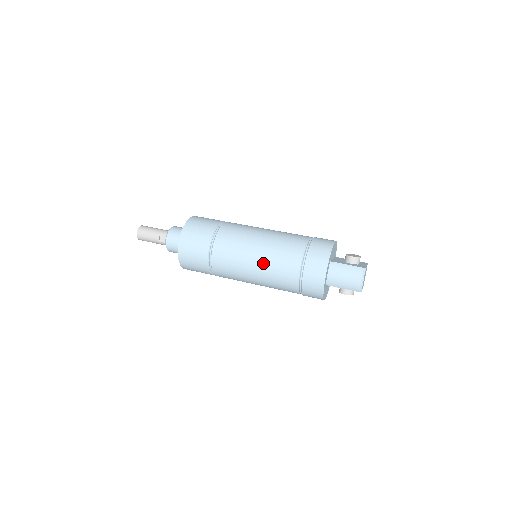
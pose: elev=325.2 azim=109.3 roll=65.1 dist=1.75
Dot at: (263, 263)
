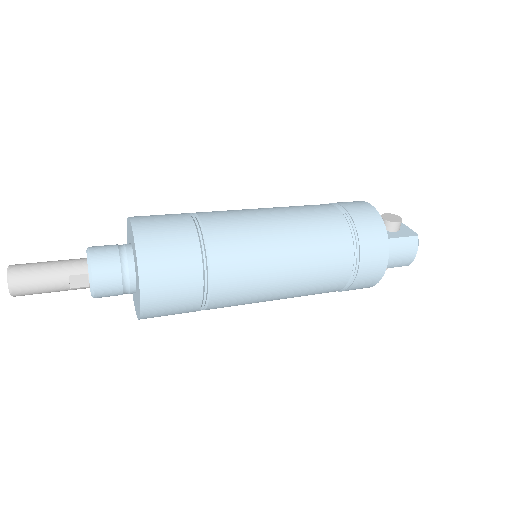
Dot at: (299, 277)
